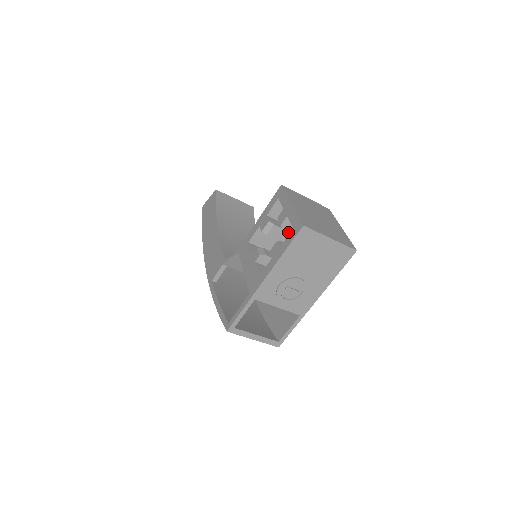
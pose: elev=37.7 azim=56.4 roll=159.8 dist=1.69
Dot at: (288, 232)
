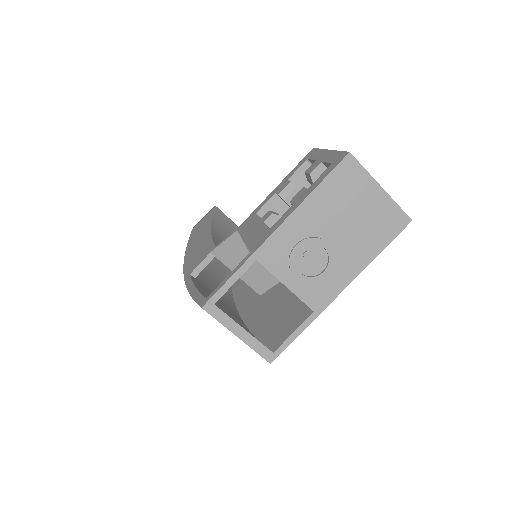
Dot at: occluded
